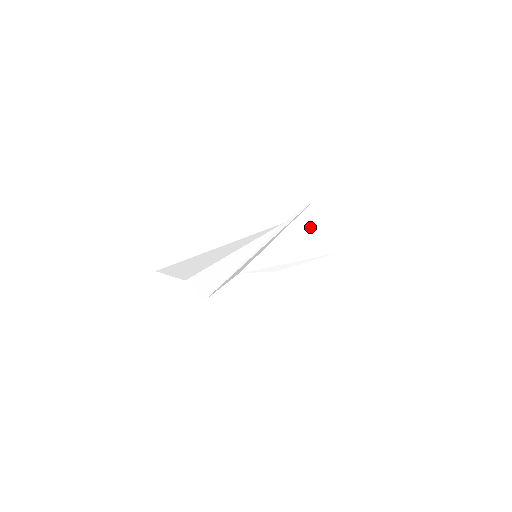
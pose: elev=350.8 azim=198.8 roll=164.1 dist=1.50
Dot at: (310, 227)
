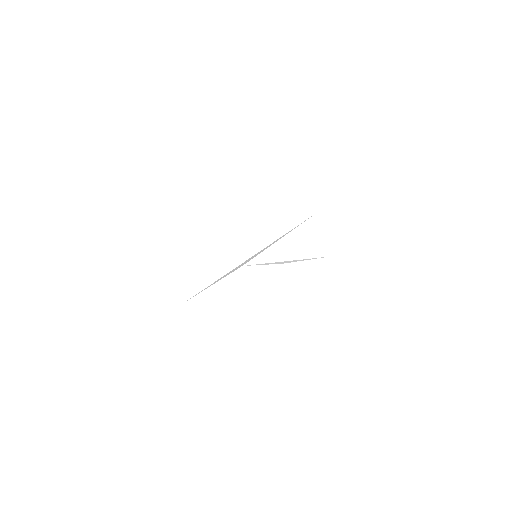
Dot at: (308, 235)
